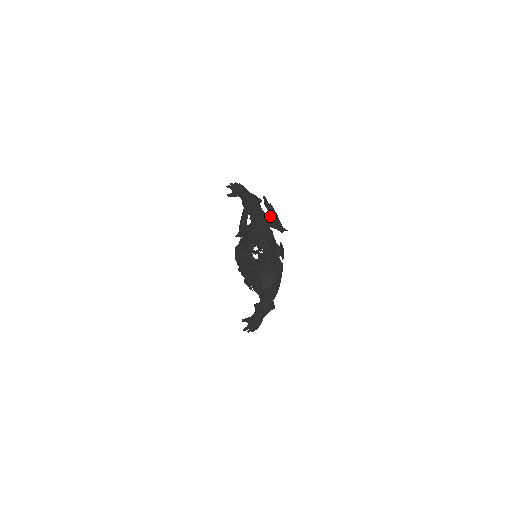
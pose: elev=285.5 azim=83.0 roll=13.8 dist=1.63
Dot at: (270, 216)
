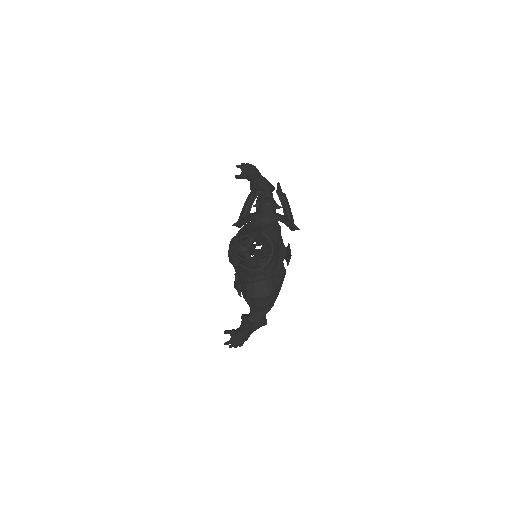
Dot at: (281, 207)
